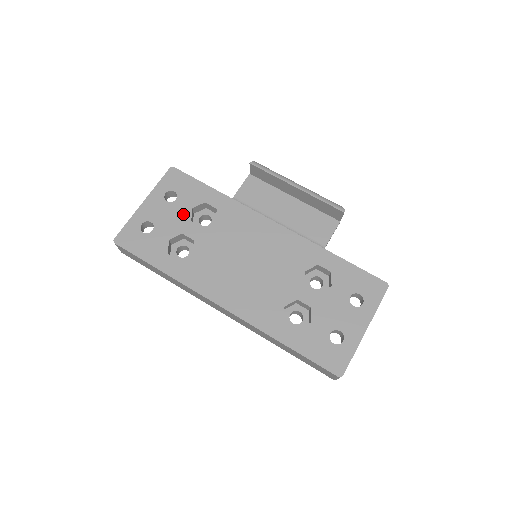
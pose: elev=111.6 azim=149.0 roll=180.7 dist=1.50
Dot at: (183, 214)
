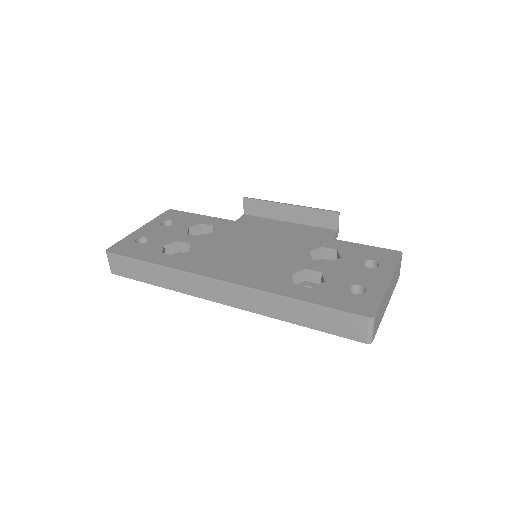
Dot at: (179, 231)
